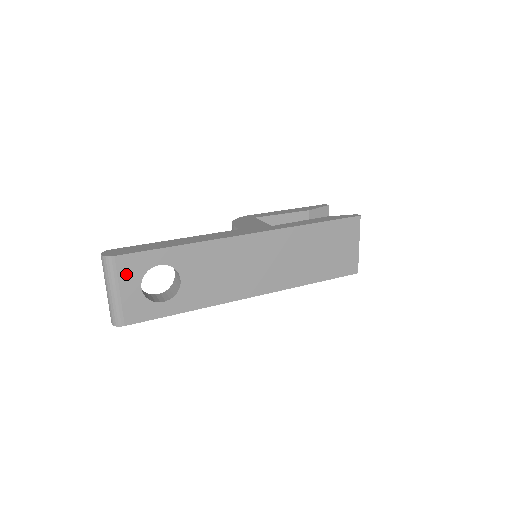
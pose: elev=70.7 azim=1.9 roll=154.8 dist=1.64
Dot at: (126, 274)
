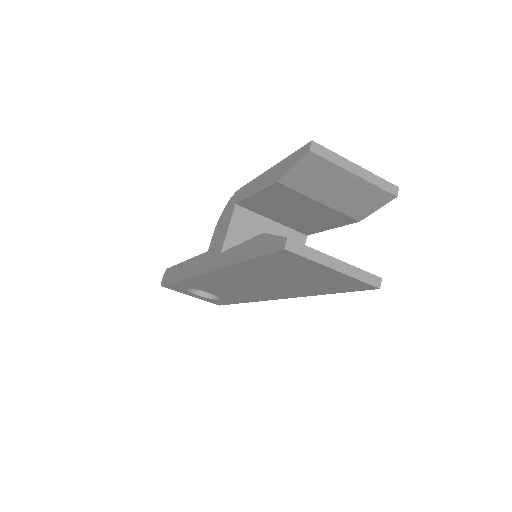
Dot at: (180, 291)
